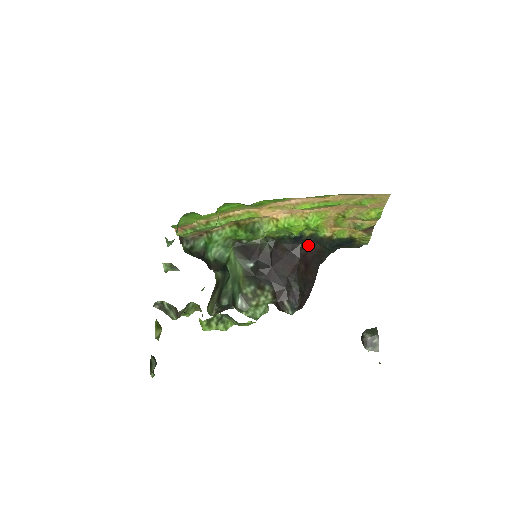
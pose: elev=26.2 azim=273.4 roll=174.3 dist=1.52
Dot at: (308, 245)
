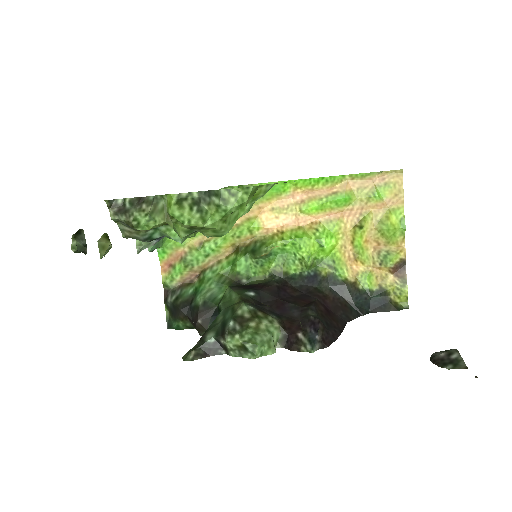
Dot at: (327, 291)
